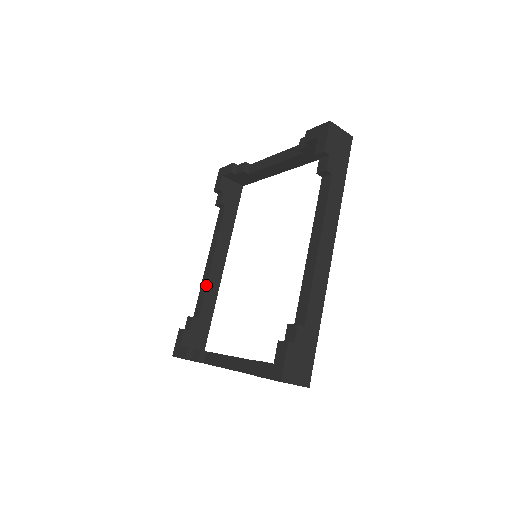
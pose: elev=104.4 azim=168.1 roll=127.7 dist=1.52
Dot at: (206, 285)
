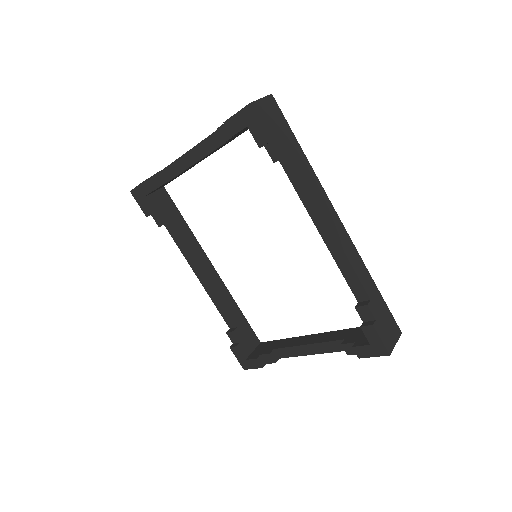
Dot at: (218, 299)
